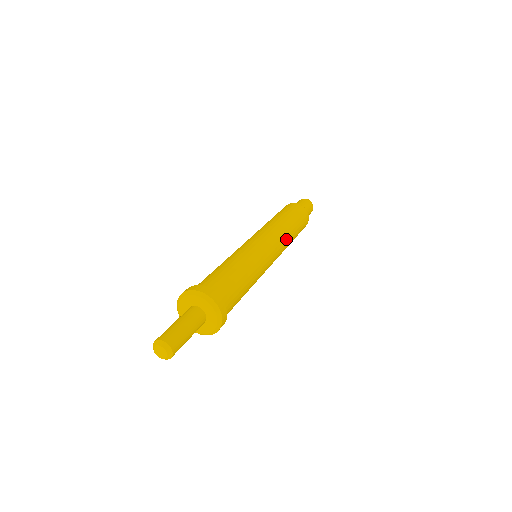
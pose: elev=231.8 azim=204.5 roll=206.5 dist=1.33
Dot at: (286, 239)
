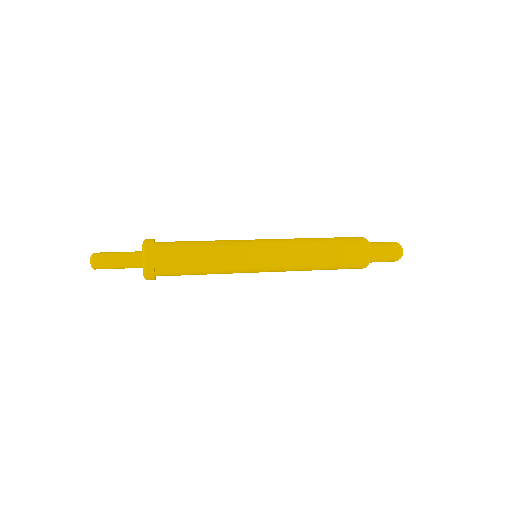
Dot at: (298, 246)
